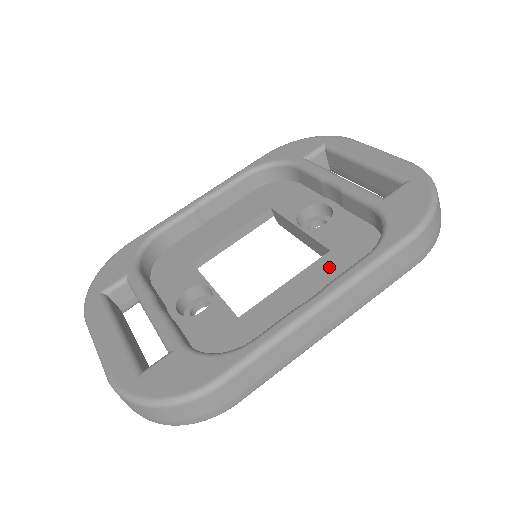
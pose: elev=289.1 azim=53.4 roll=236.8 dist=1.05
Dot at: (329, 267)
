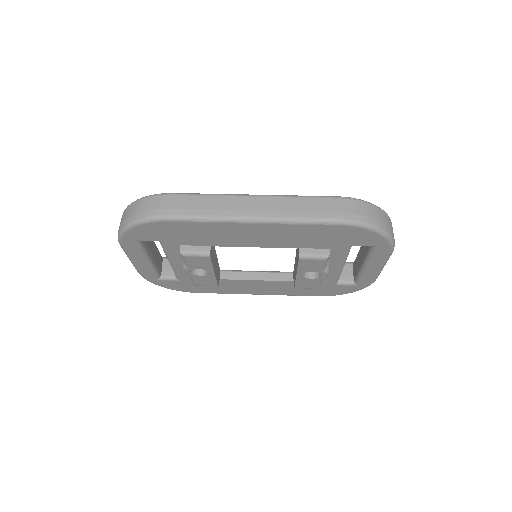
Dot at: occluded
